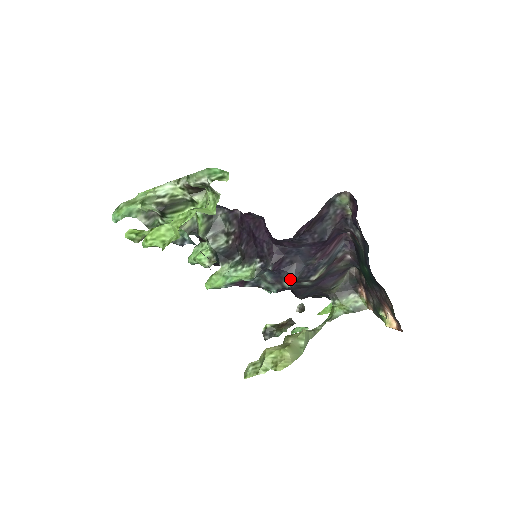
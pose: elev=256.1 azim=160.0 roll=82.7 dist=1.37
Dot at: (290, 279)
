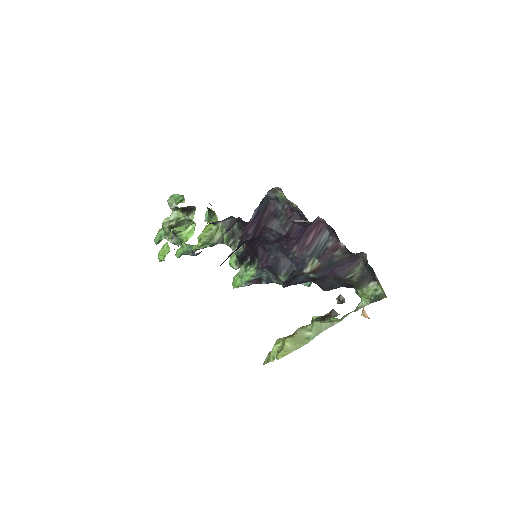
Dot at: (279, 274)
